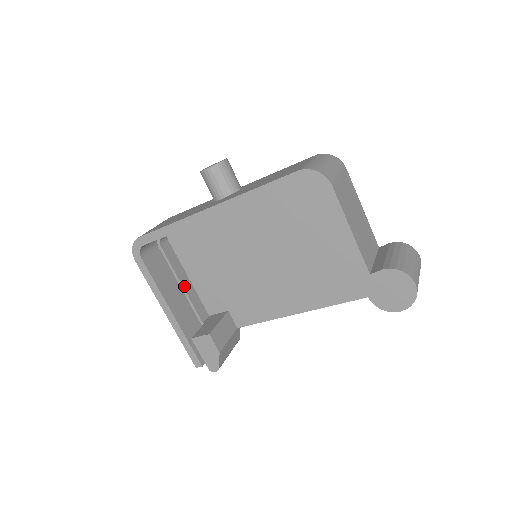
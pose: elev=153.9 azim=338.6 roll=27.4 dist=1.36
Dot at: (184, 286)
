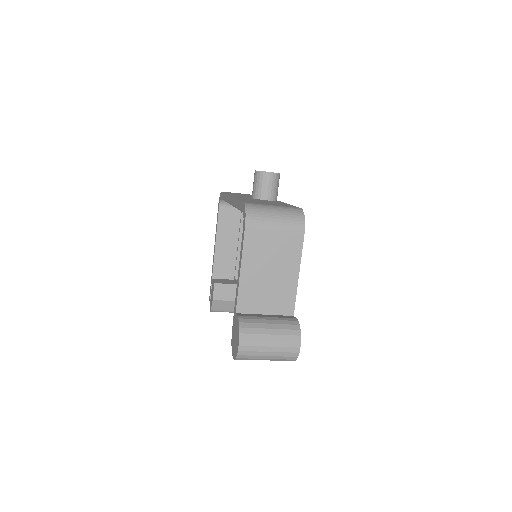
Dot at: (240, 246)
